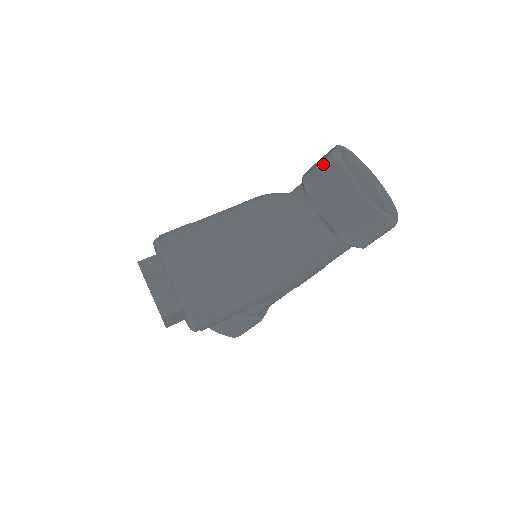
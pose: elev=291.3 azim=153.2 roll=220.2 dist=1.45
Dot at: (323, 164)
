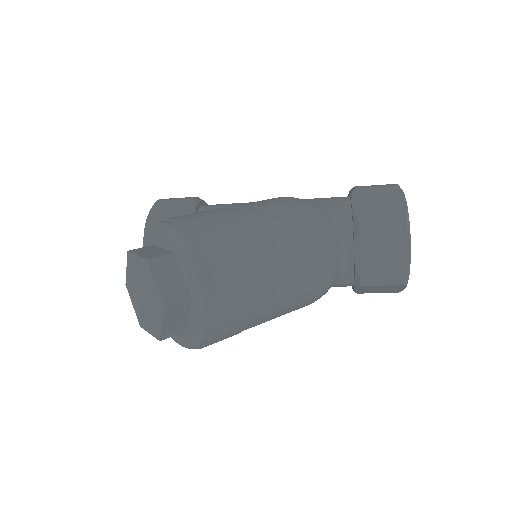
Dot at: (391, 223)
